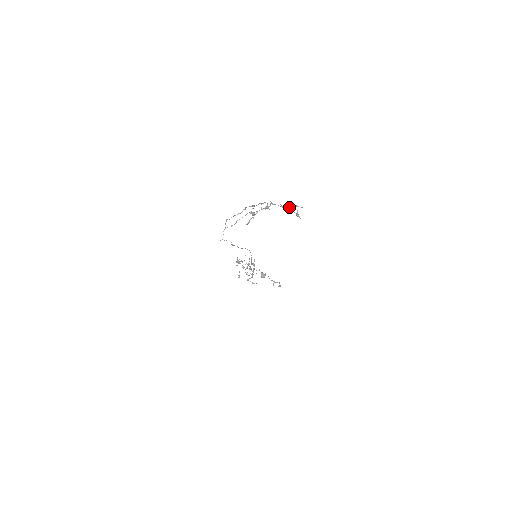
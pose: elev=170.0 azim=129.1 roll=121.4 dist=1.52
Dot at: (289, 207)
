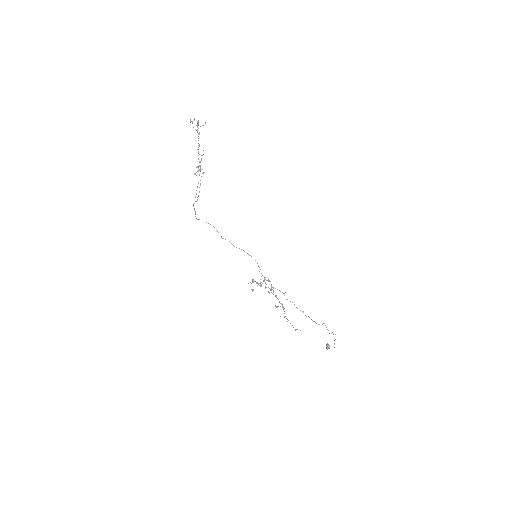
Dot at: (192, 122)
